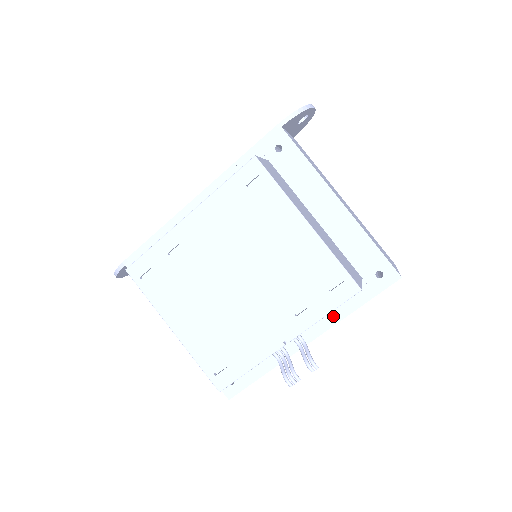
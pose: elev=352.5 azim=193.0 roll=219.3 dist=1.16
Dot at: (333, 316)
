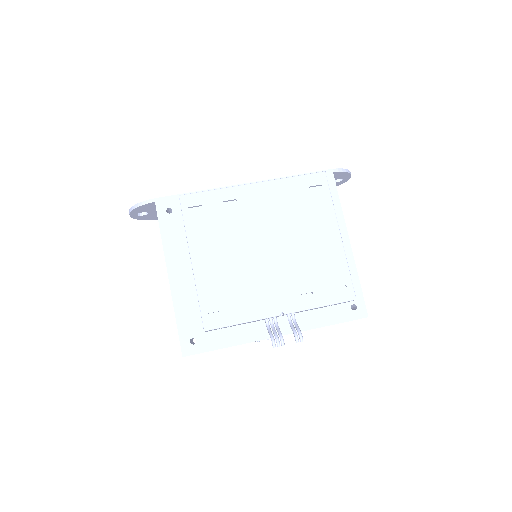
Dot at: (306, 323)
